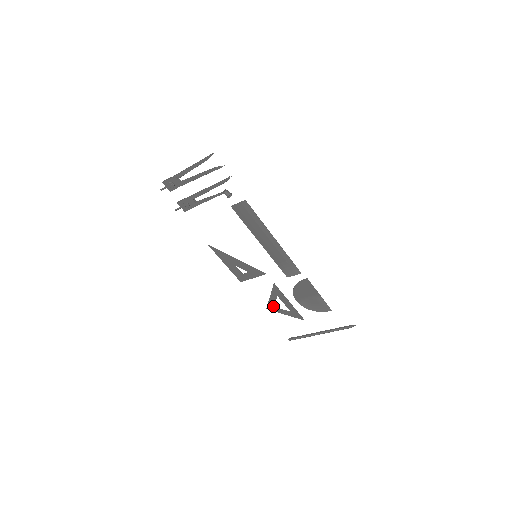
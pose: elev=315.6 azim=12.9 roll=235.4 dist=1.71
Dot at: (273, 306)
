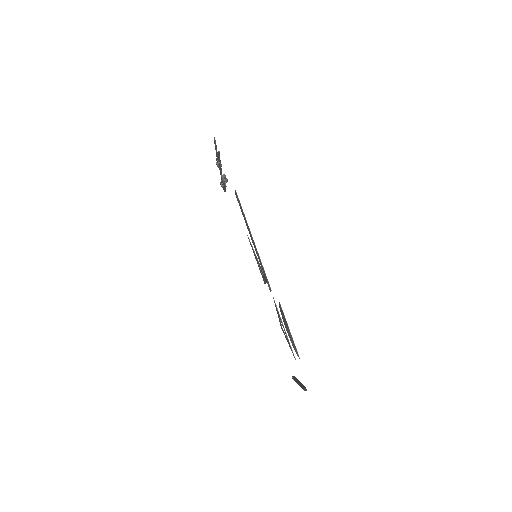
Dot at: occluded
